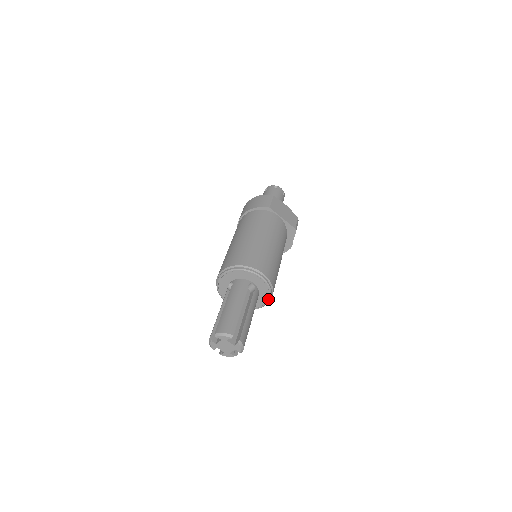
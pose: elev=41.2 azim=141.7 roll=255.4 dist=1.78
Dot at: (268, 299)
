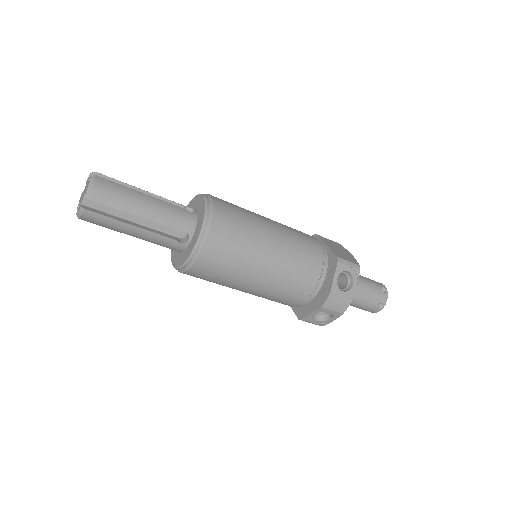
Dot at: (200, 232)
